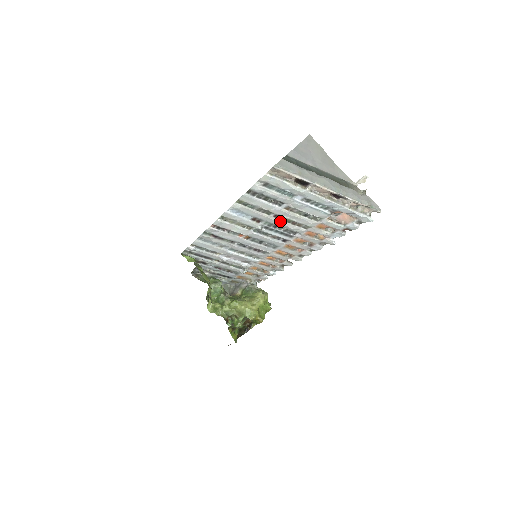
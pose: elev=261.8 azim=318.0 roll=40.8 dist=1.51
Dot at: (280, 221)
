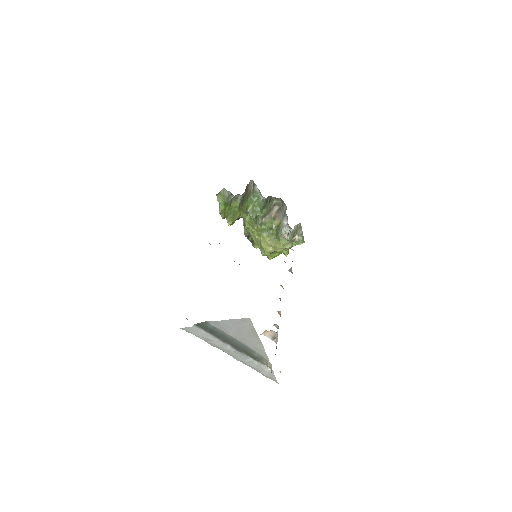
Dot at: occluded
